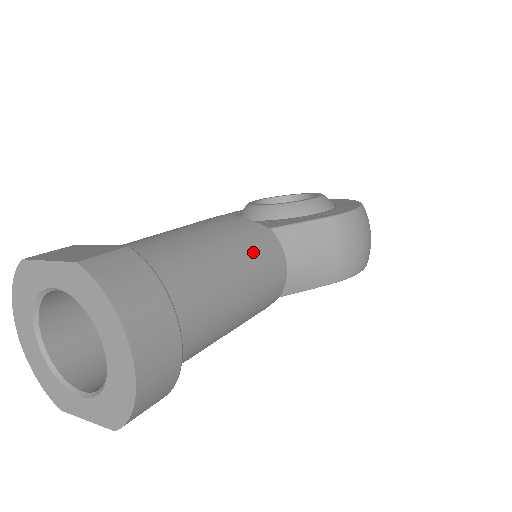
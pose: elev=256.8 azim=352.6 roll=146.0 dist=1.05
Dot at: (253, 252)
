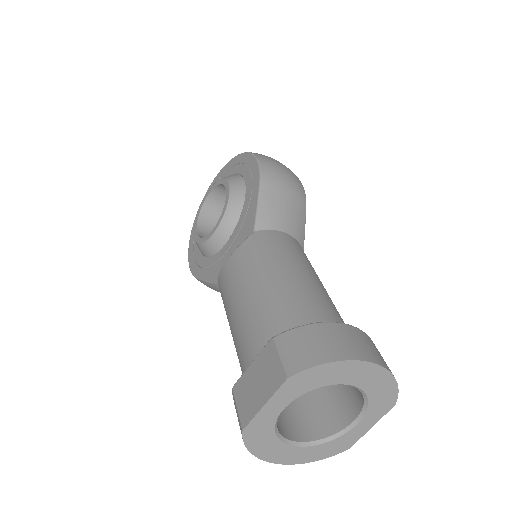
Dot at: (278, 252)
